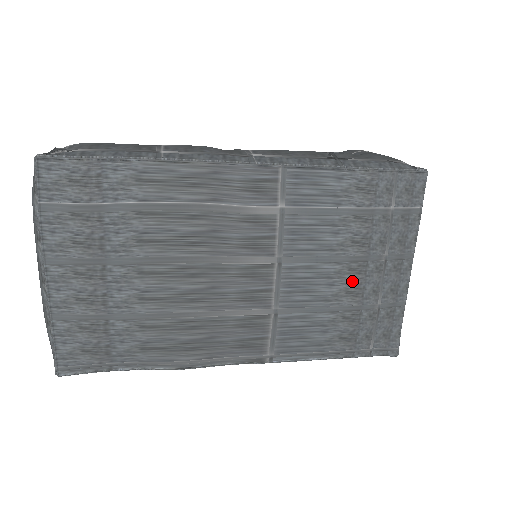
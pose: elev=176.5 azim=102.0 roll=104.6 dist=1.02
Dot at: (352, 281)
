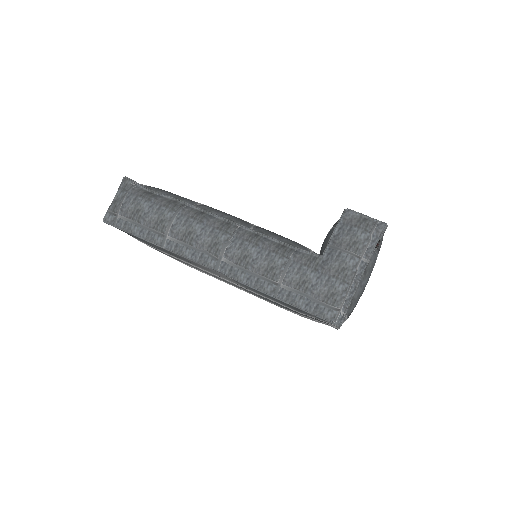
Dot at: occluded
